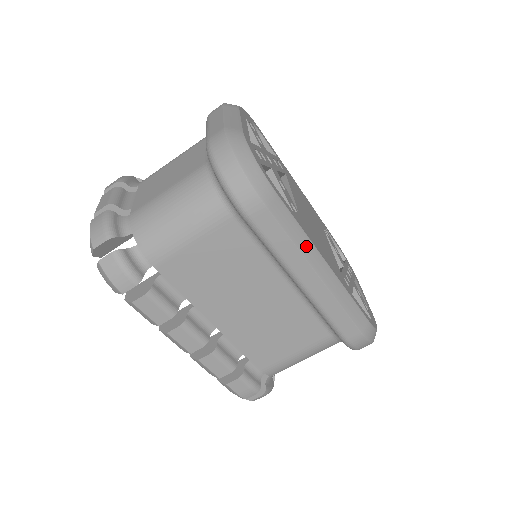
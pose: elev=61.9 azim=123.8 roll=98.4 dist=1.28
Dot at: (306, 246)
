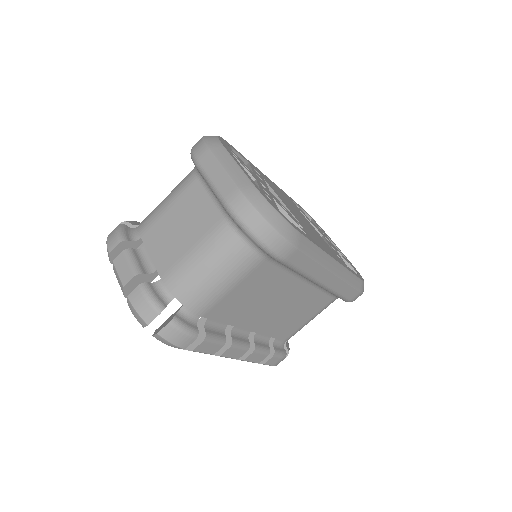
Dot at: (323, 258)
